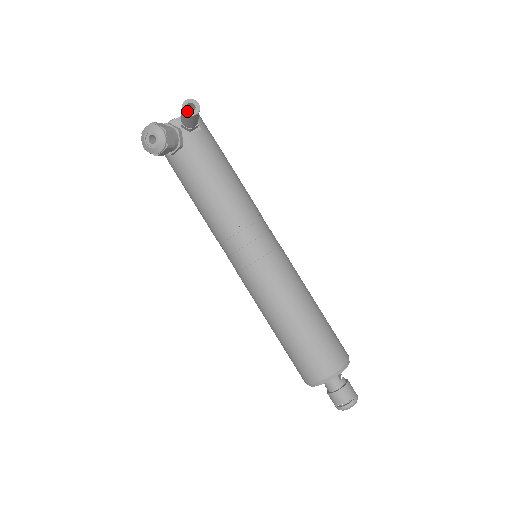
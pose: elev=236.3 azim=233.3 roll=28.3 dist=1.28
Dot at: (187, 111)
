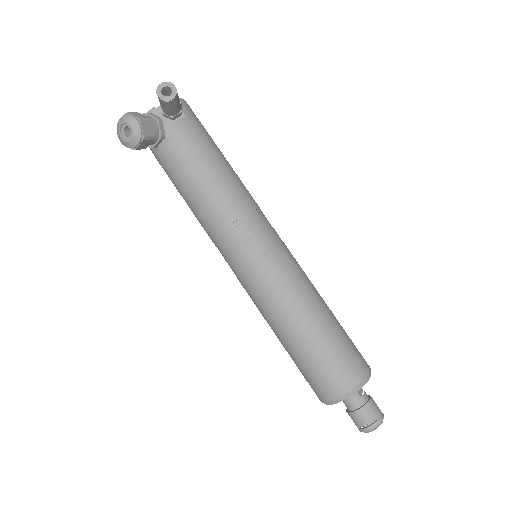
Dot at: (162, 96)
